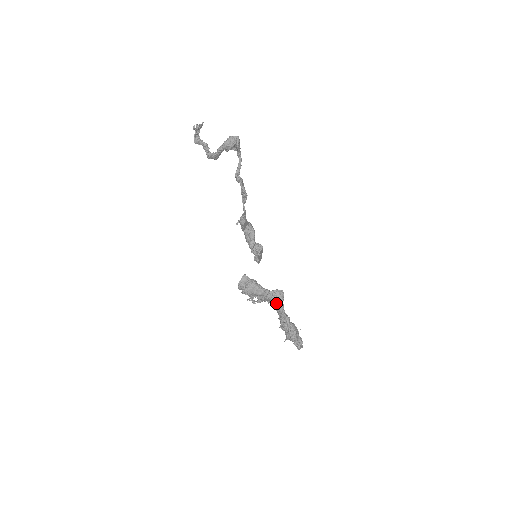
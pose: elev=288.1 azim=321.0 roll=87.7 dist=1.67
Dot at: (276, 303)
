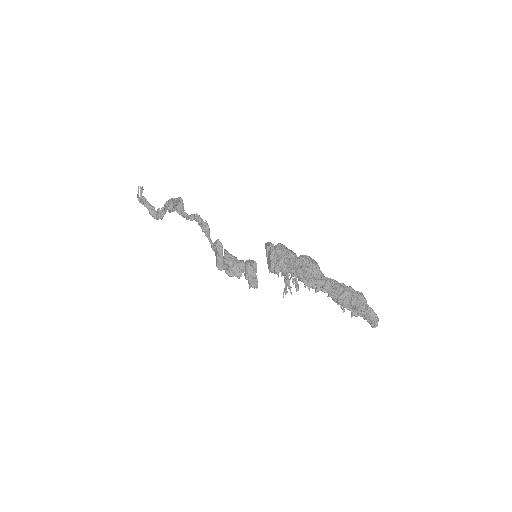
Dot at: (314, 264)
